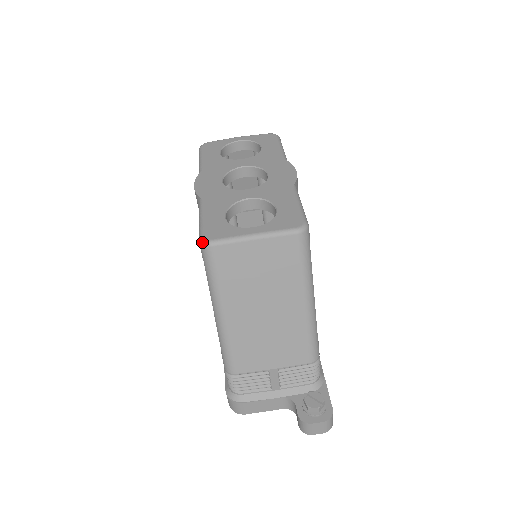
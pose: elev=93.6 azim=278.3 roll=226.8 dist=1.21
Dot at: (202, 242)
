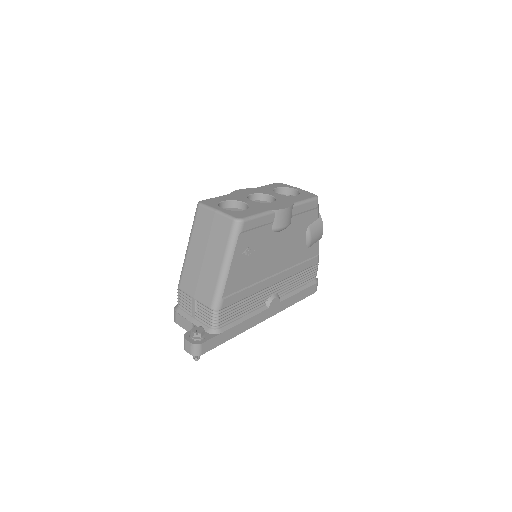
Dot at: (198, 202)
